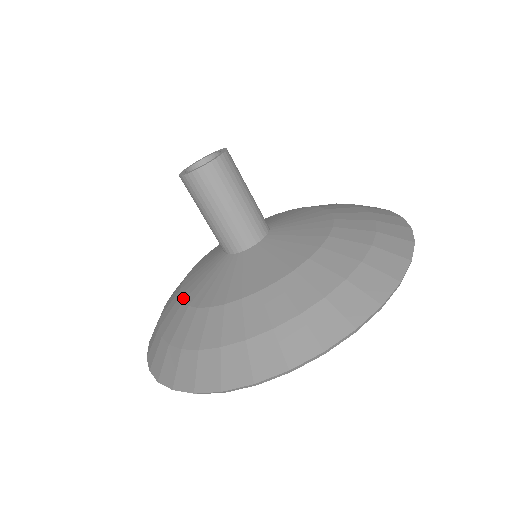
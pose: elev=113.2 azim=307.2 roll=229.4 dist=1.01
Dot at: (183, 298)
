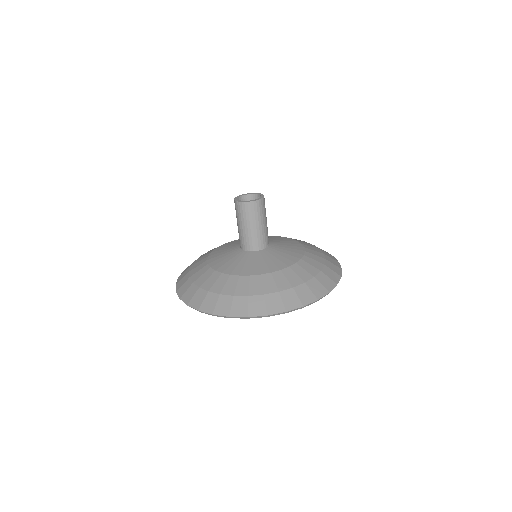
Dot at: (237, 274)
